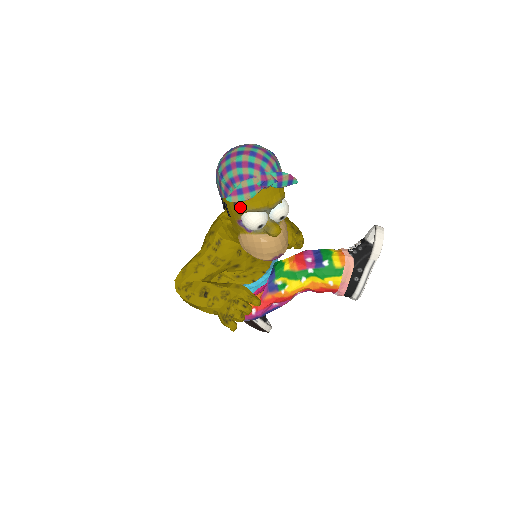
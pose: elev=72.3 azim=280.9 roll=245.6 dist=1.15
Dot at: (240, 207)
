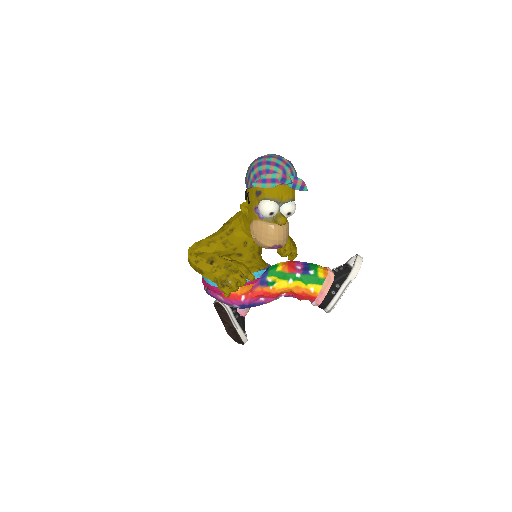
Dot at: (260, 195)
